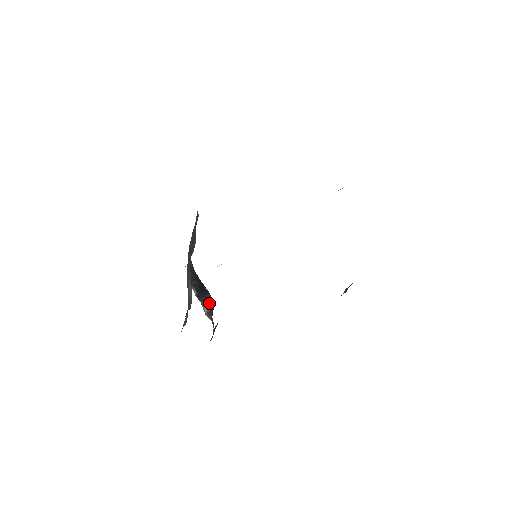
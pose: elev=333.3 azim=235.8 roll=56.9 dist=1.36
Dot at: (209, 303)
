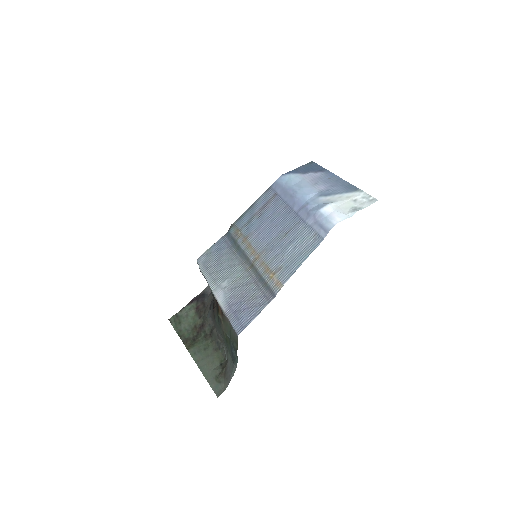
Dot at: occluded
